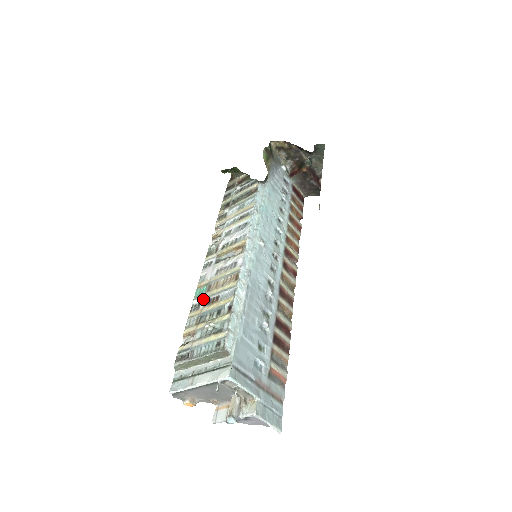
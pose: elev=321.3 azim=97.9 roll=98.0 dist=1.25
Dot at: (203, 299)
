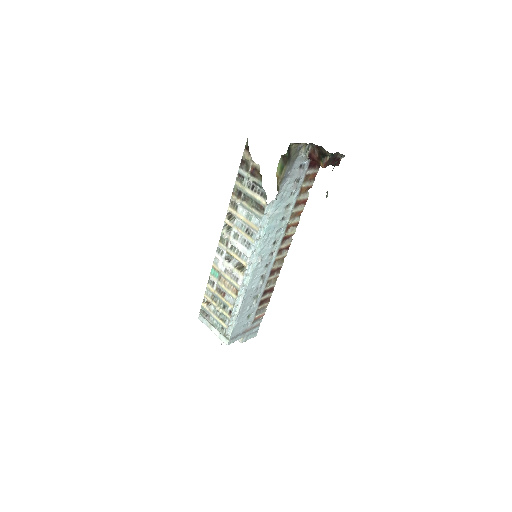
Dot at: (216, 284)
